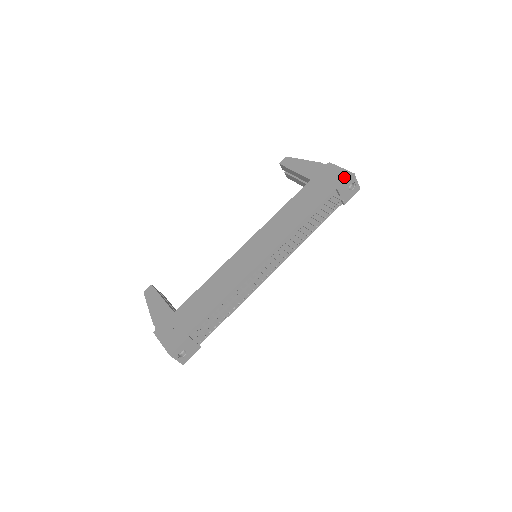
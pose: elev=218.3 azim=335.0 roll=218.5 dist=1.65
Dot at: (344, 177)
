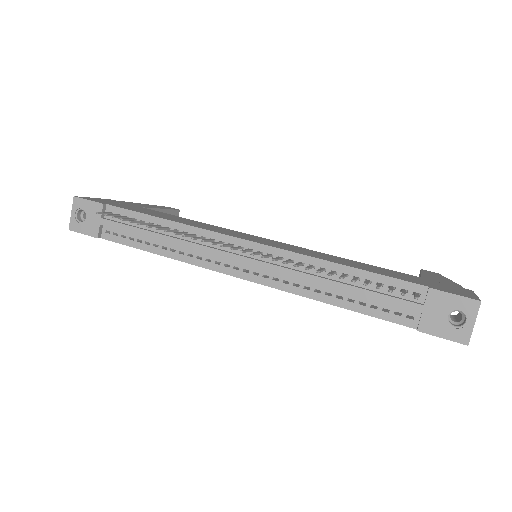
Dot at: (461, 293)
